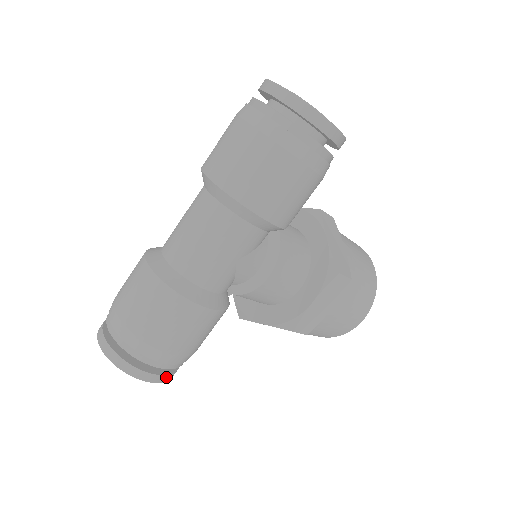
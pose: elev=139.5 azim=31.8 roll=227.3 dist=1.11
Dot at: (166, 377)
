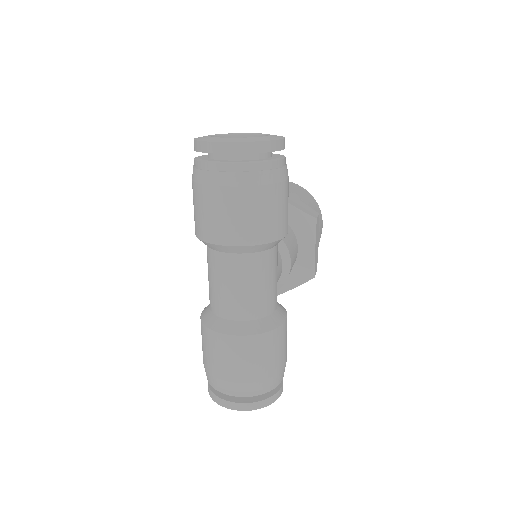
Dot at: occluded
